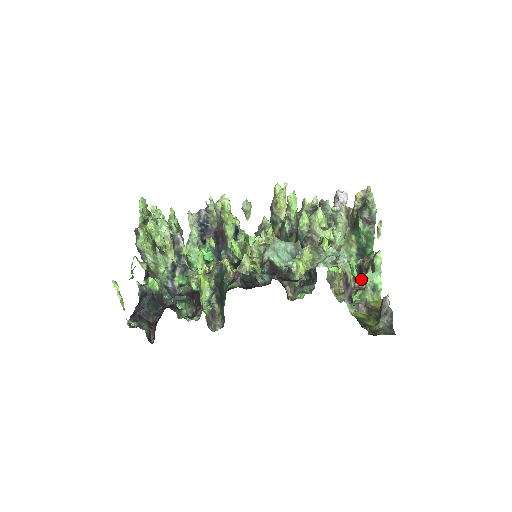
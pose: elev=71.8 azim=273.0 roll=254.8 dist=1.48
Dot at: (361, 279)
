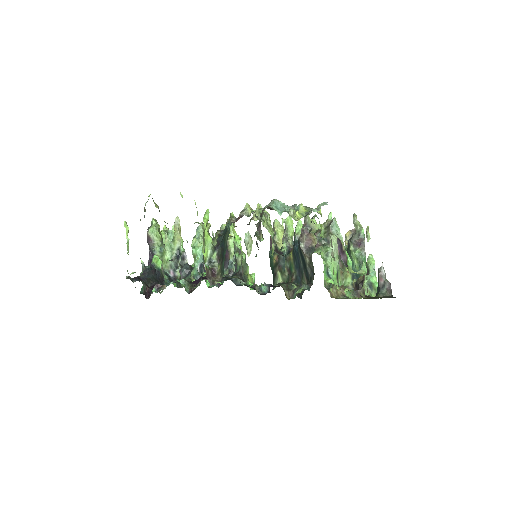
Dot at: occluded
